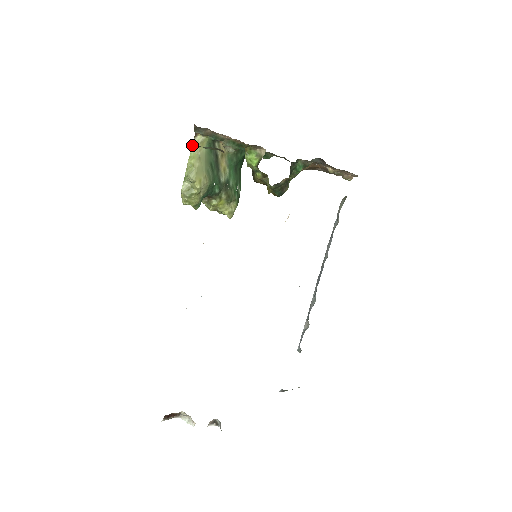
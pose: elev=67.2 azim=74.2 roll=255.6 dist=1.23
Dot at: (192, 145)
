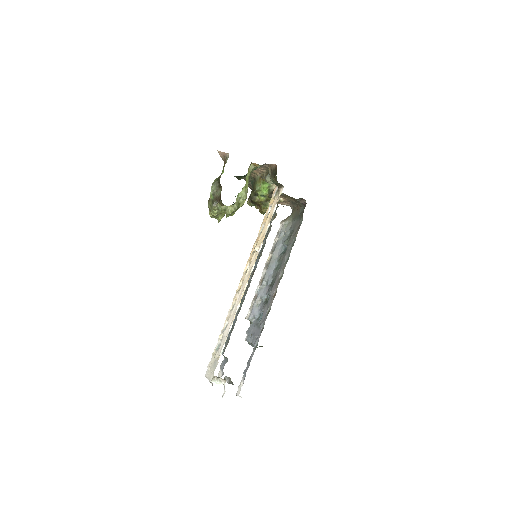
Dot at: (248, 171)
